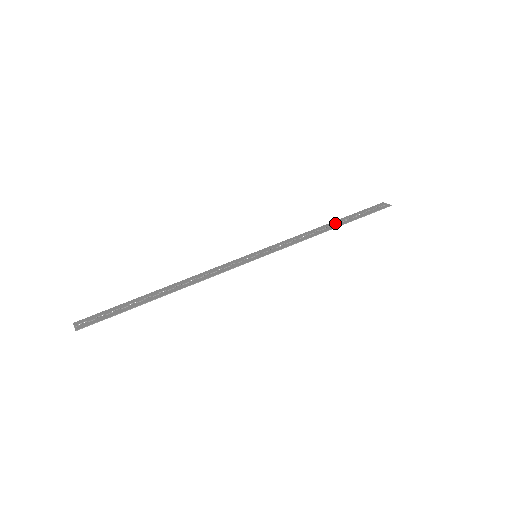
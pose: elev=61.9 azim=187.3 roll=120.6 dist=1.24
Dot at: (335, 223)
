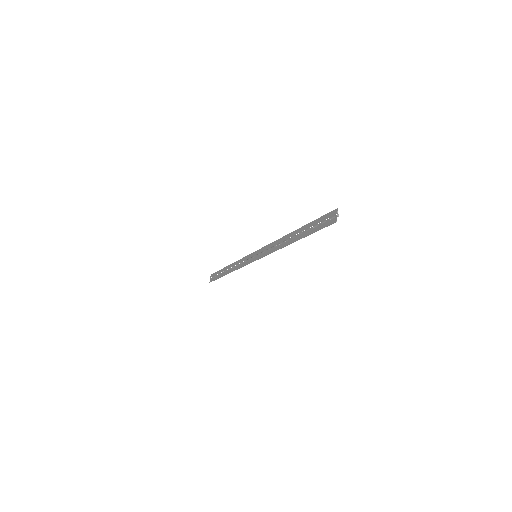
Dot at: (295, 234)
